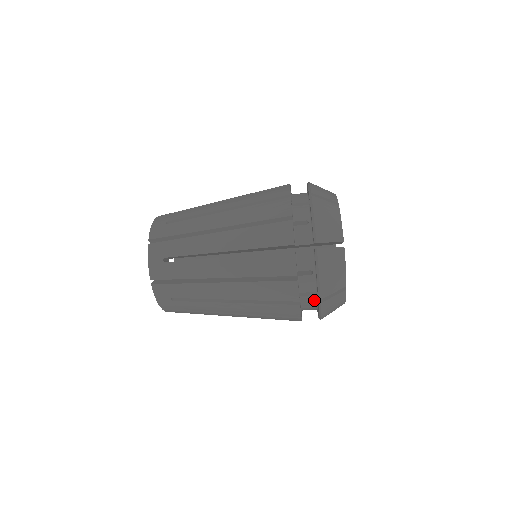
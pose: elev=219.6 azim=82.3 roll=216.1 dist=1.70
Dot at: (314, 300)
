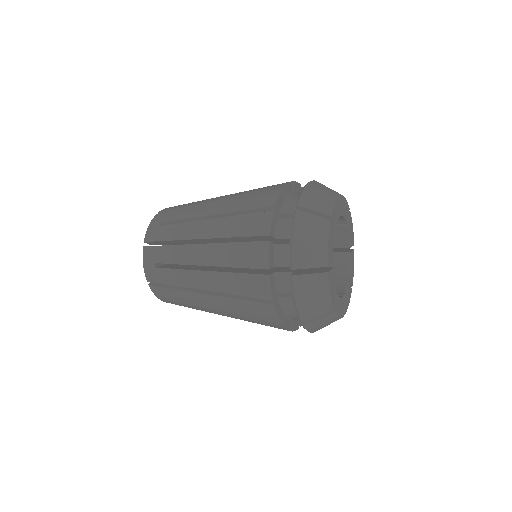
Dot at: occluded
